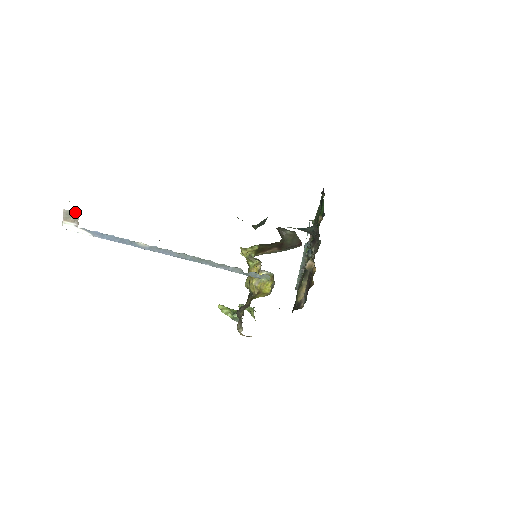
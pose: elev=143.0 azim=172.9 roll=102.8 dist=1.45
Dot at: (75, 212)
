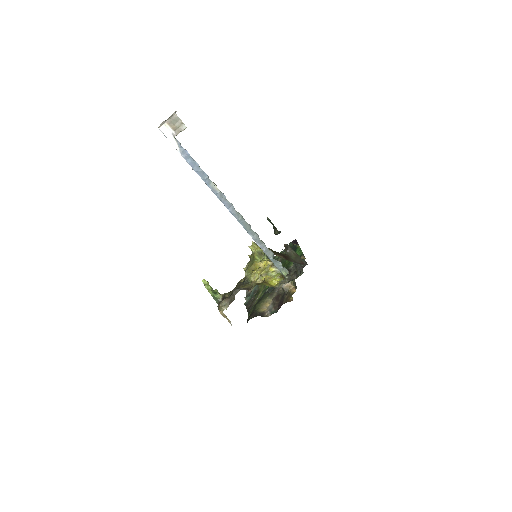
Dot at: (183, 123)
